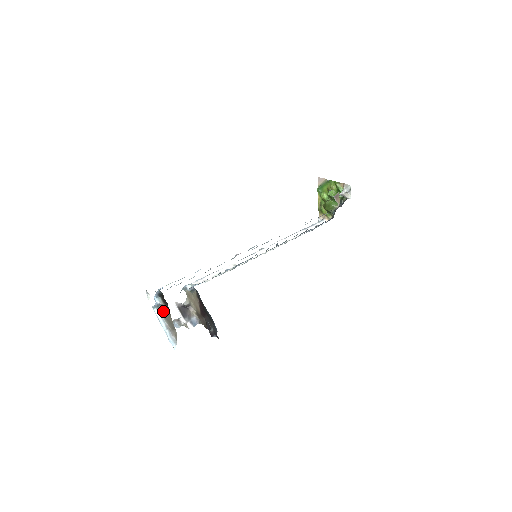
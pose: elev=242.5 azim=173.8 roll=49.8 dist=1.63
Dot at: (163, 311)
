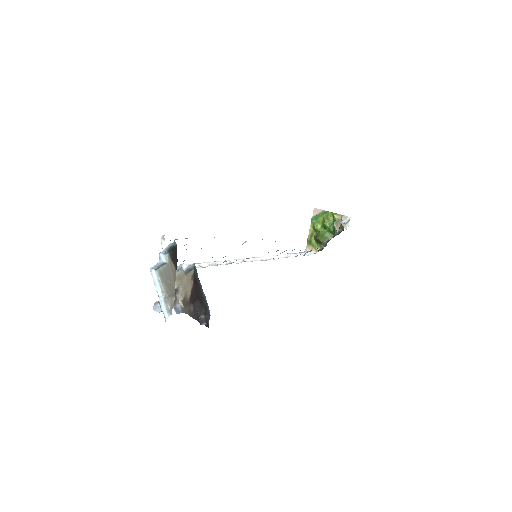
Dot at: (165, 273)
